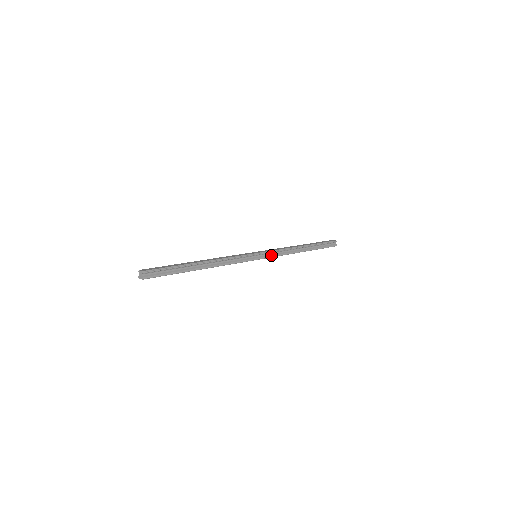
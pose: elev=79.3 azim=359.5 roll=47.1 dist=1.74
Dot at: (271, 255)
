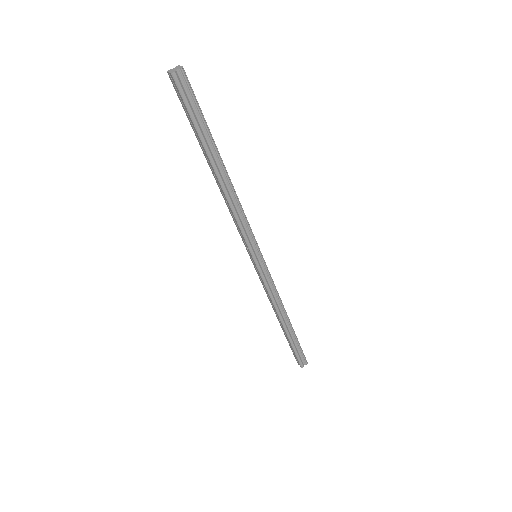
Dot at: (265, 277)
